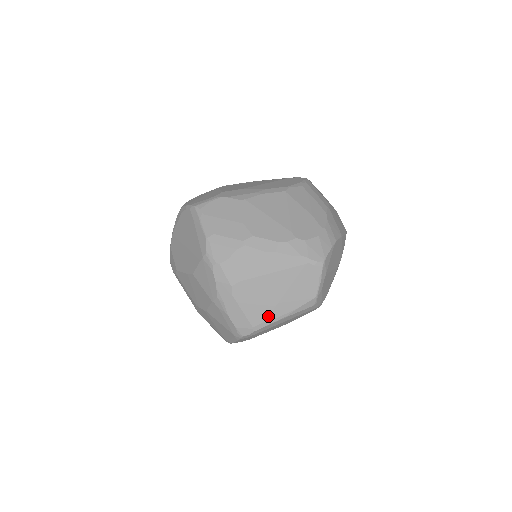
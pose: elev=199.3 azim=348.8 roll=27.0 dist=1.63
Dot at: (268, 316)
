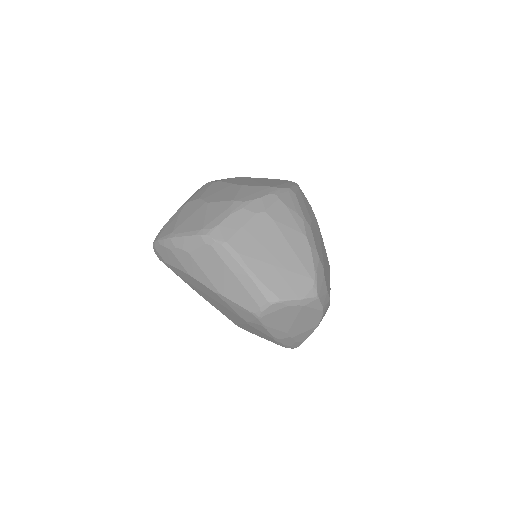
Dot at: (245, 255)
